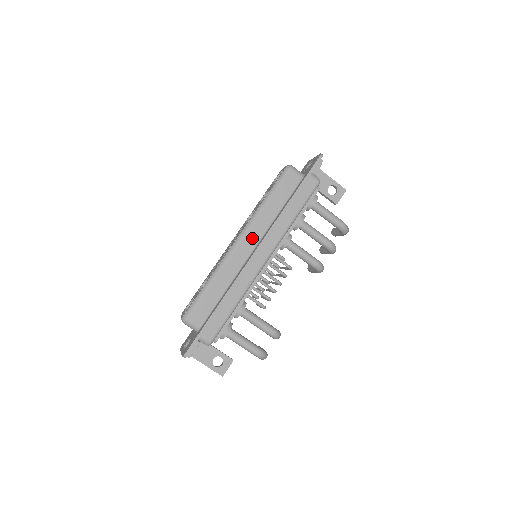
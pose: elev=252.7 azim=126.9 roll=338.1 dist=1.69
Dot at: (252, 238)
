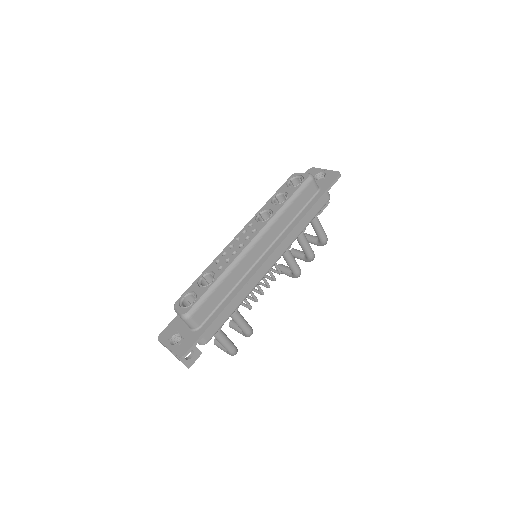
Dot at: (266, 241)
